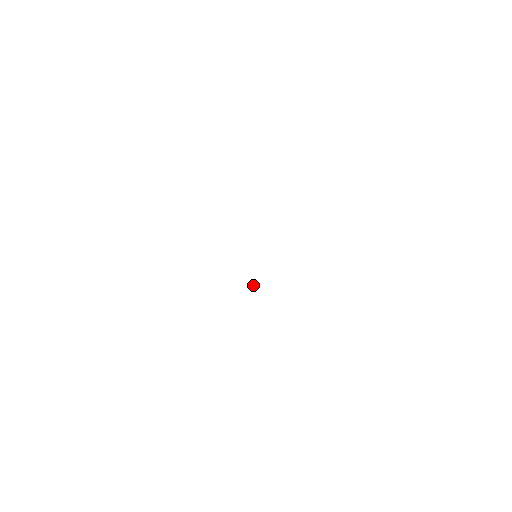
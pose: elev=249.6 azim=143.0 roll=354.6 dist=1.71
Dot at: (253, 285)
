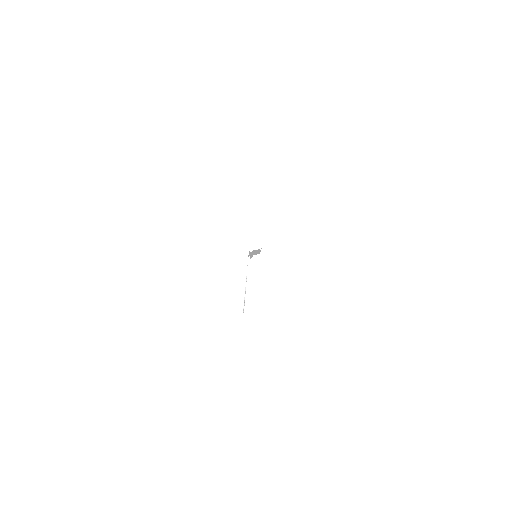
Dot at: (251, 252)
